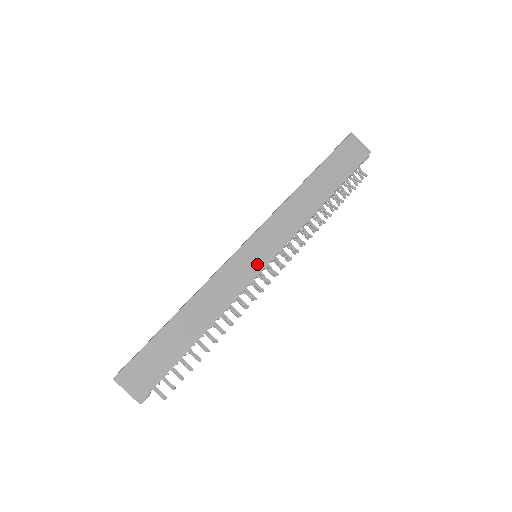
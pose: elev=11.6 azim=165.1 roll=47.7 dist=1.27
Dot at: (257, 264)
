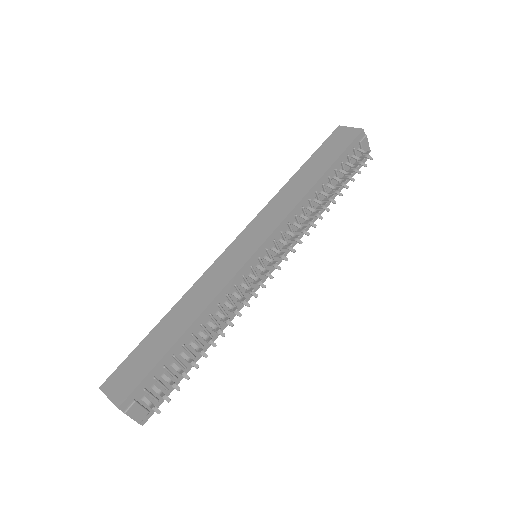
Dot at: (245, 254)
